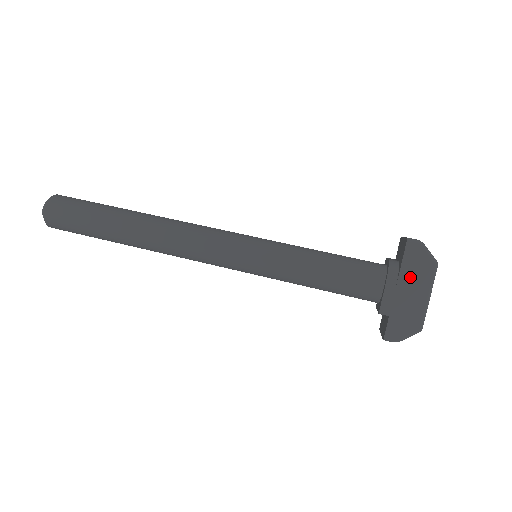
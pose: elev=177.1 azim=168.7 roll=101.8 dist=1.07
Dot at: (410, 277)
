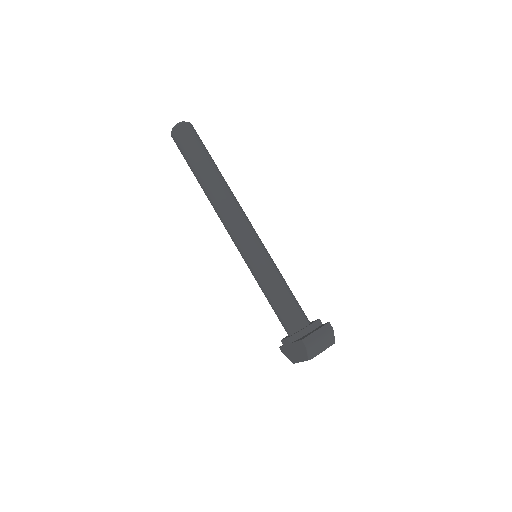
Dot at: (297, 349)
